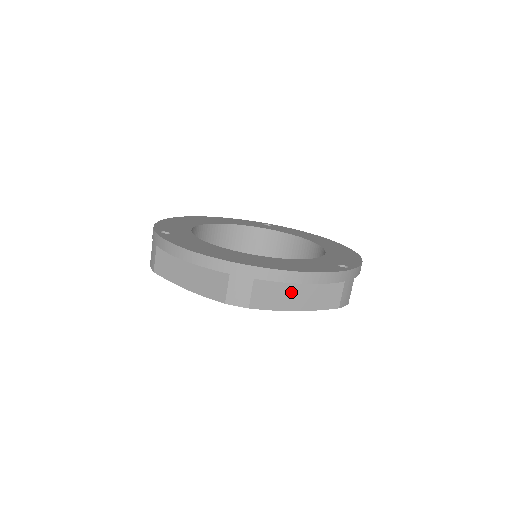
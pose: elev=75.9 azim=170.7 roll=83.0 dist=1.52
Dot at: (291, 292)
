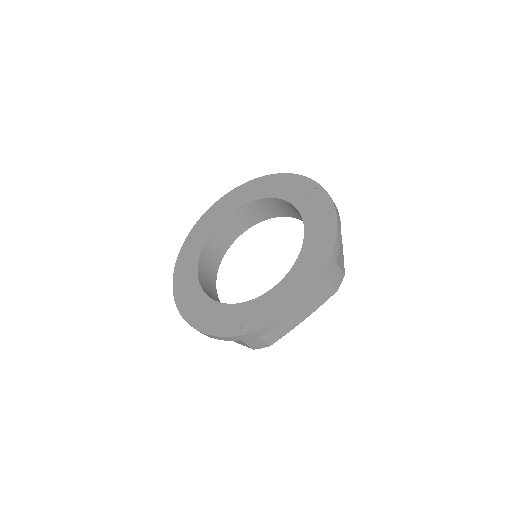
Dot at: occluded
